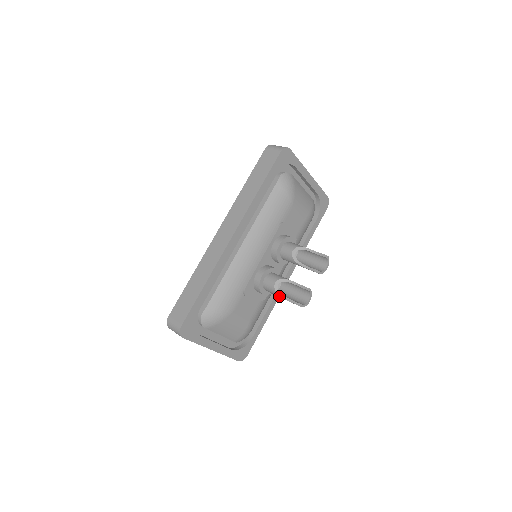
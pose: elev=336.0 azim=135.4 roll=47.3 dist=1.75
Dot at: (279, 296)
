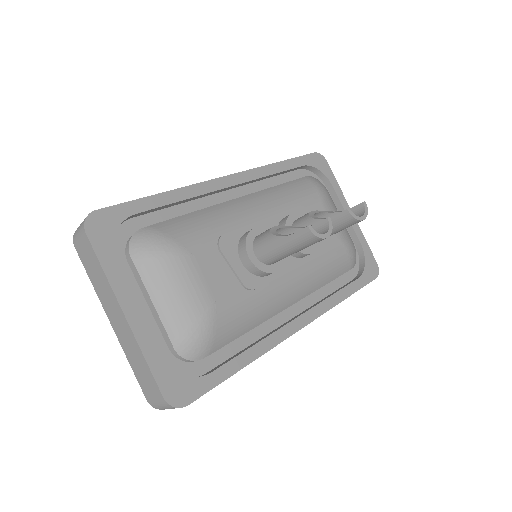
Dot at: (275, 240)
